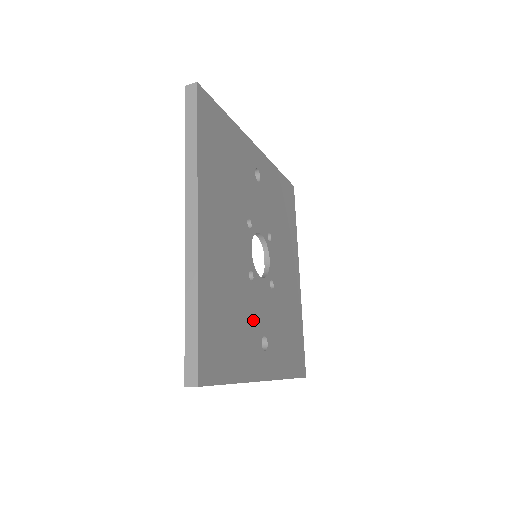
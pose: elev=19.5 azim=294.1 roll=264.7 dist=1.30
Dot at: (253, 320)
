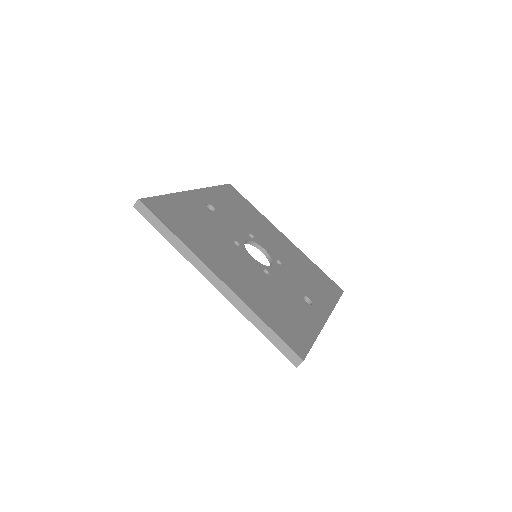
Dot at: (291, 295)
